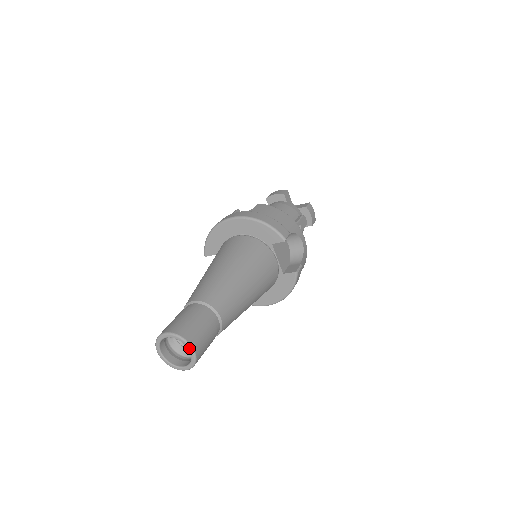
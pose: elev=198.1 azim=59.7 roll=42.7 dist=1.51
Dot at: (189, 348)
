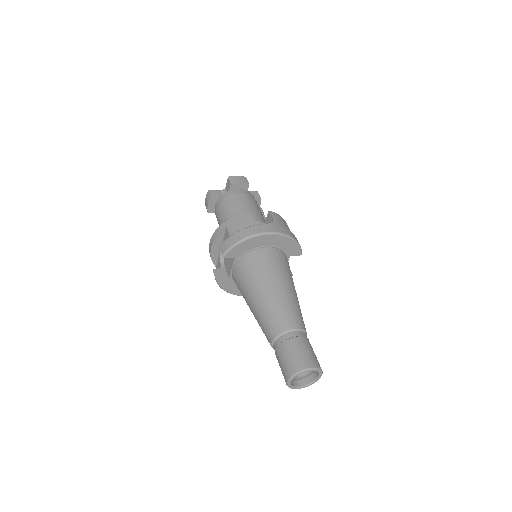
Dot at: (321, 375)
